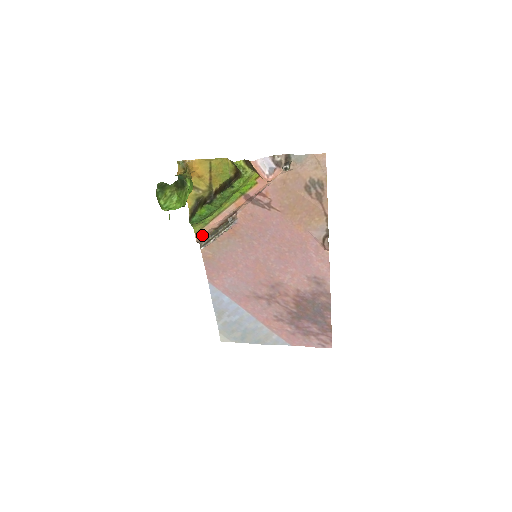
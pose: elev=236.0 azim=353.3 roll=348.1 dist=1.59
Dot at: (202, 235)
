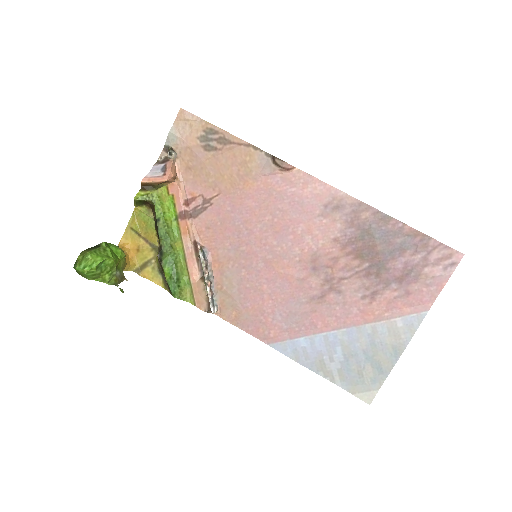
Dot at: (200, 299)
